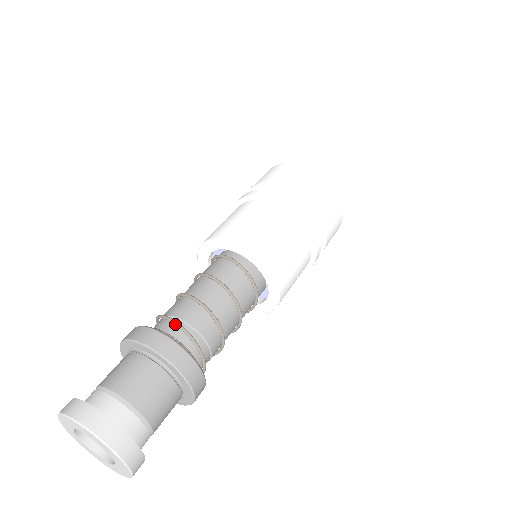
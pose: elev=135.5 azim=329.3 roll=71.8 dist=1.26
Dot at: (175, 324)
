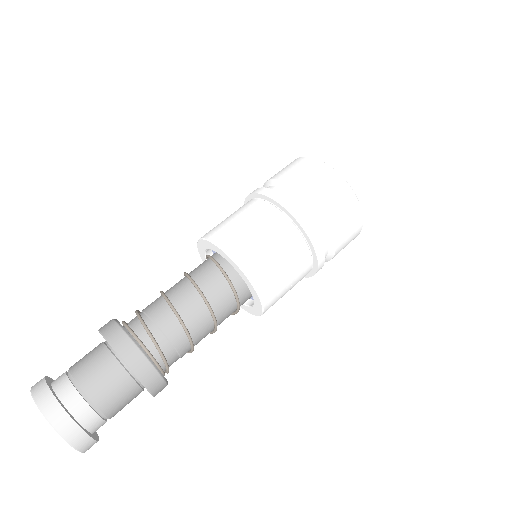
Dot at: (138, 318)
